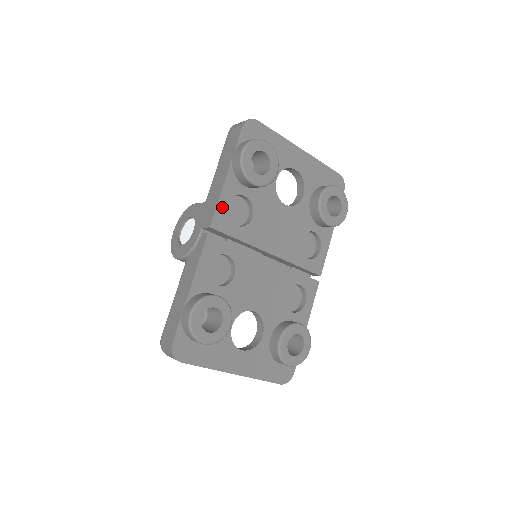
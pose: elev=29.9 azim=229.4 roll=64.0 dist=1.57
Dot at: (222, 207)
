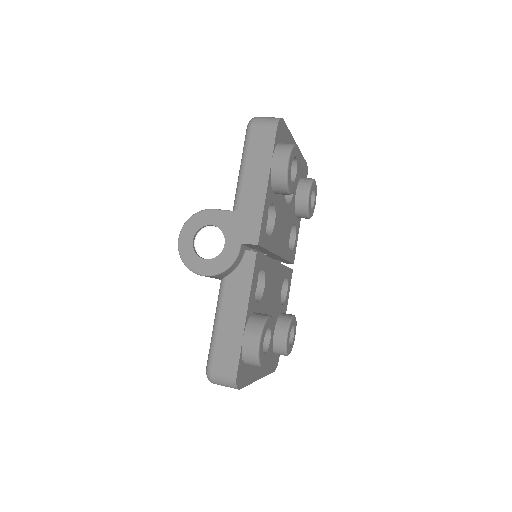
Dot at: (264, 220)
